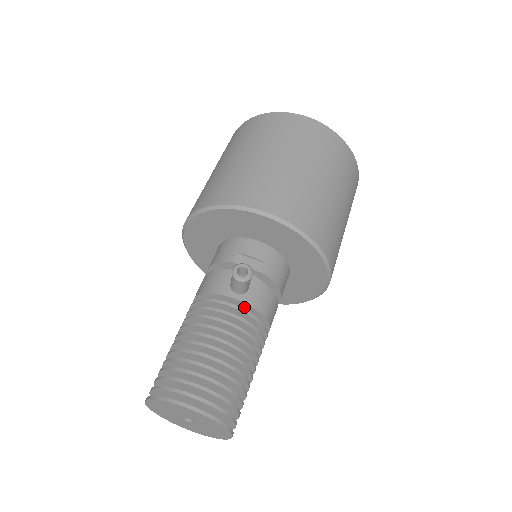
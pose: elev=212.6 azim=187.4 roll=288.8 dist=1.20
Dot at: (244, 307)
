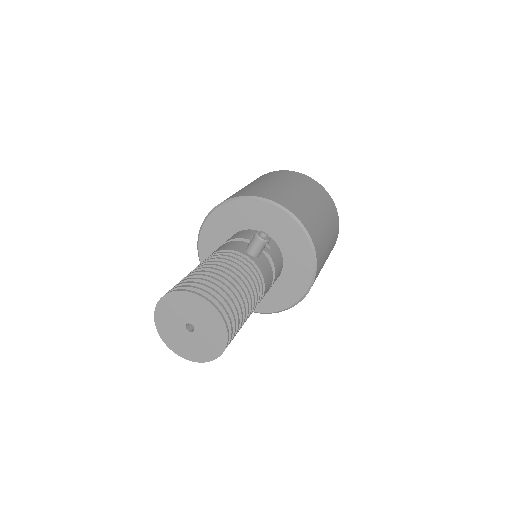
Dot at: occluded
